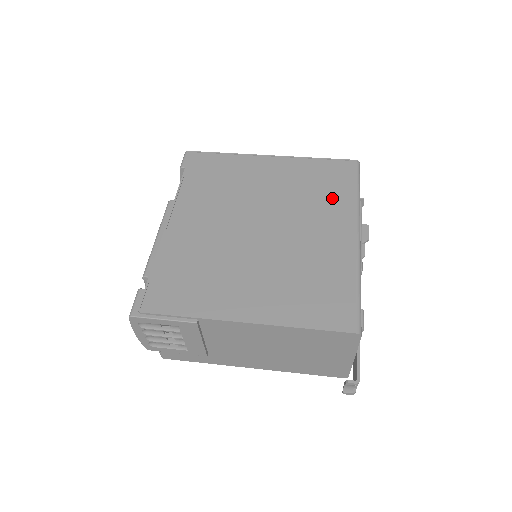
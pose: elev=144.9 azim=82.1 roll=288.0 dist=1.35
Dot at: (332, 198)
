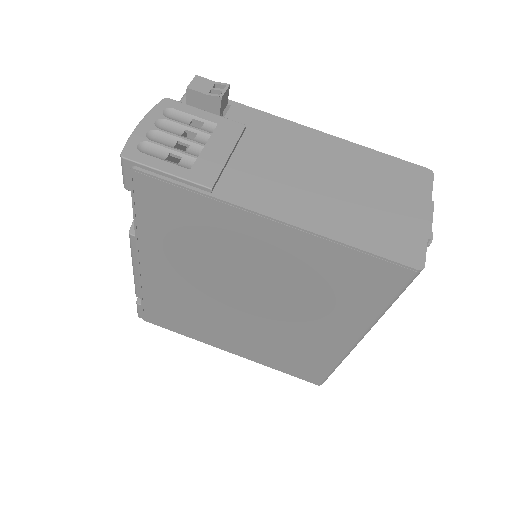
Dot at: (345, 304)
